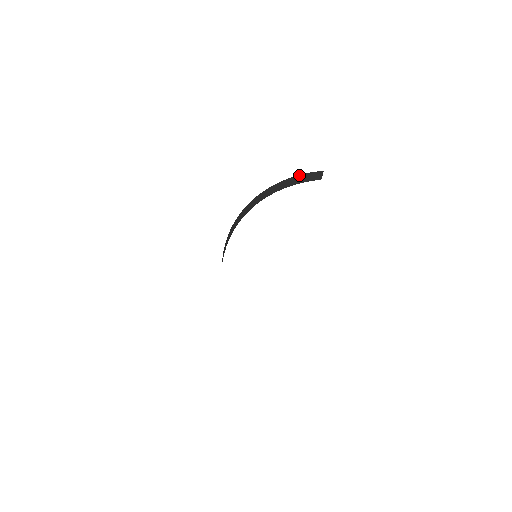
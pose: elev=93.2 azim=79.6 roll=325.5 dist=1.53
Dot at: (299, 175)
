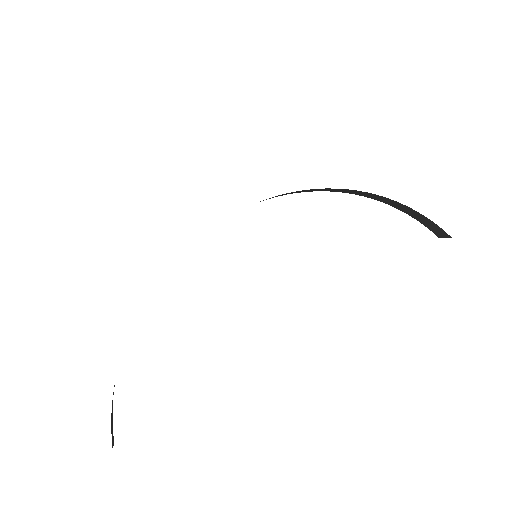
Dot at: occluded
